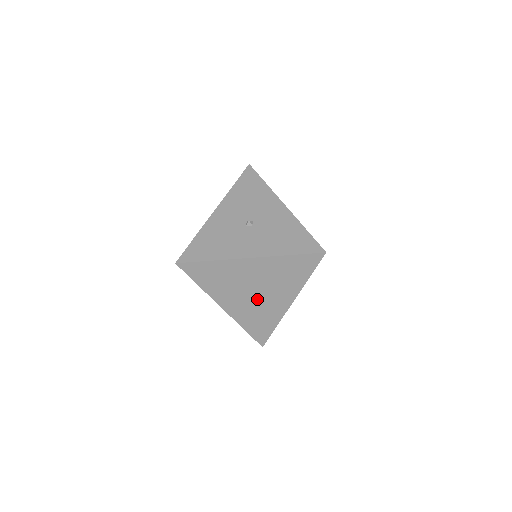
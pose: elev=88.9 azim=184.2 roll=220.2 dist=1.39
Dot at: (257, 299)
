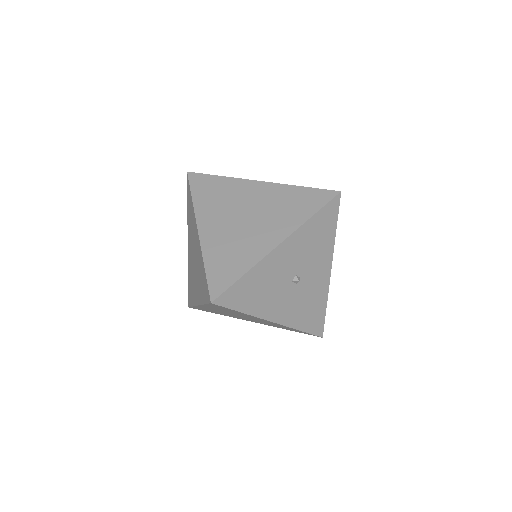
Dot at: (234, 315)
